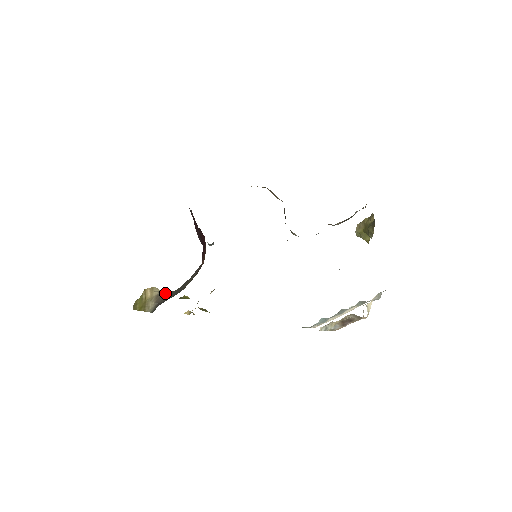
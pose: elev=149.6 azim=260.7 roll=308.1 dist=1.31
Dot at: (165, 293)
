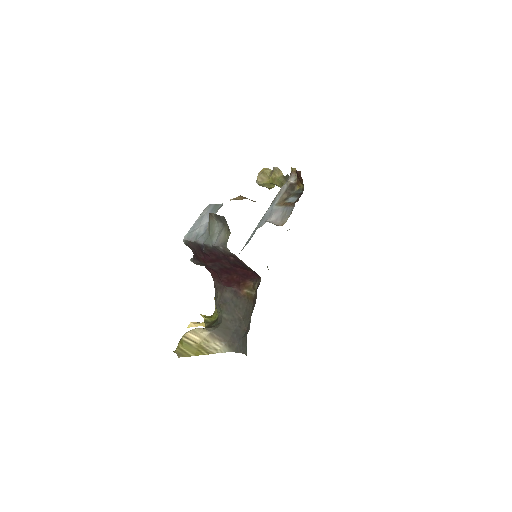
Dot at: (217, 329)
